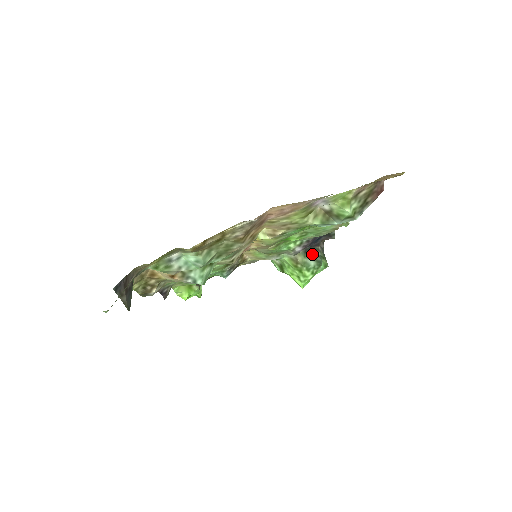
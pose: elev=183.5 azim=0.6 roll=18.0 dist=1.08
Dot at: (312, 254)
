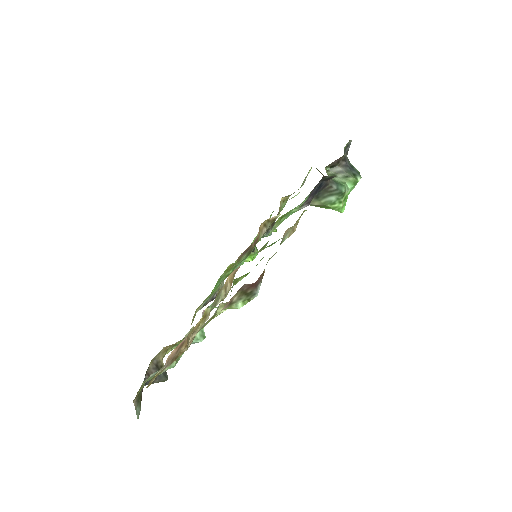
Dot at: (326, 193)
